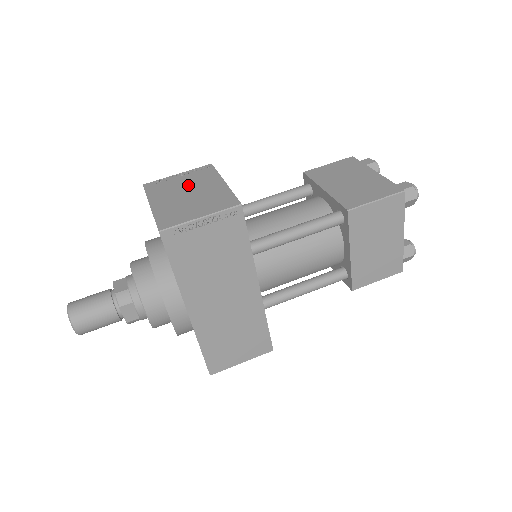
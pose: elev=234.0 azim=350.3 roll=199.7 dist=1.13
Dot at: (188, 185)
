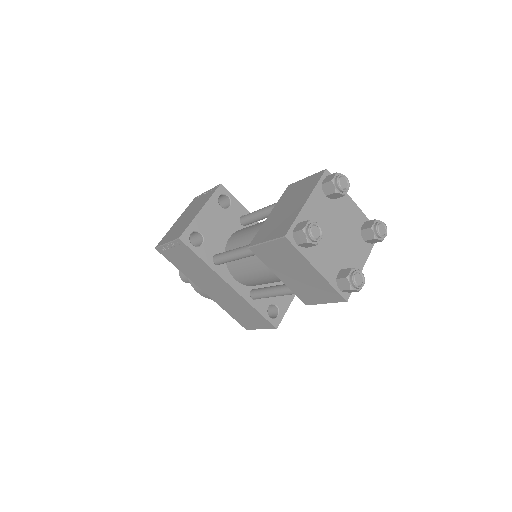
Dot at: (195, 207)
